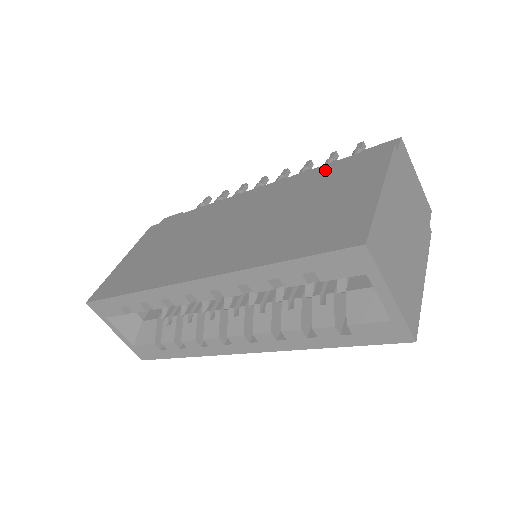
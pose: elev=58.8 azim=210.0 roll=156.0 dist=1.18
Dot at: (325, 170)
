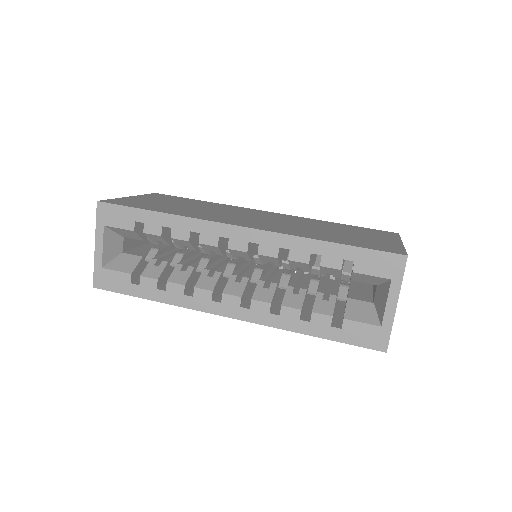
Dot at: (344, 224)
